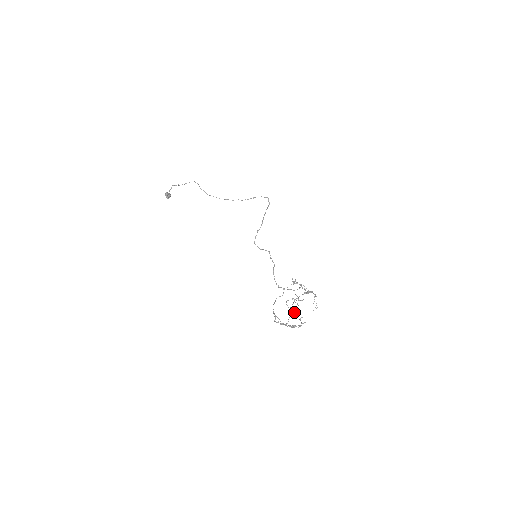
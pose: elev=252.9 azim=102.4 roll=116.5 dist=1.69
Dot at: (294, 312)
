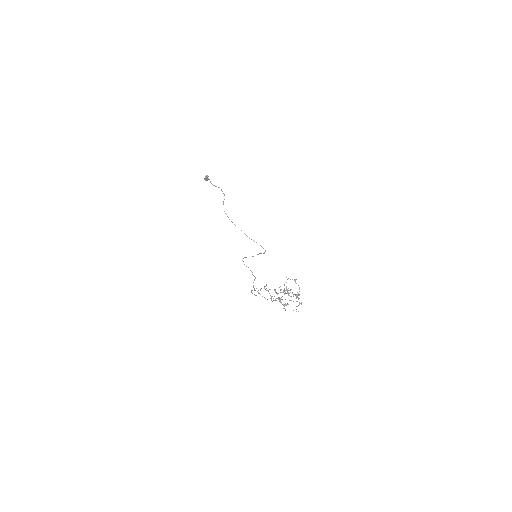
Dot at: occluded
